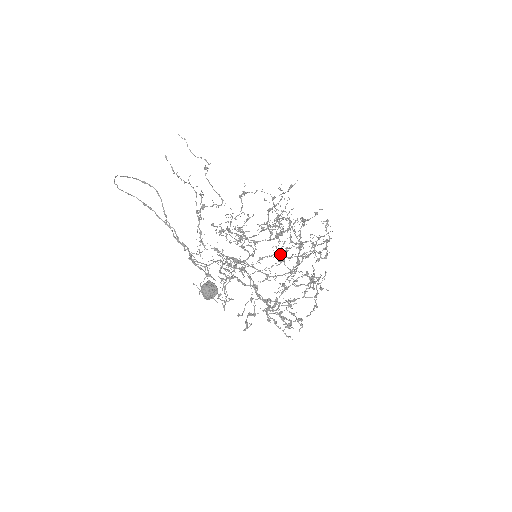
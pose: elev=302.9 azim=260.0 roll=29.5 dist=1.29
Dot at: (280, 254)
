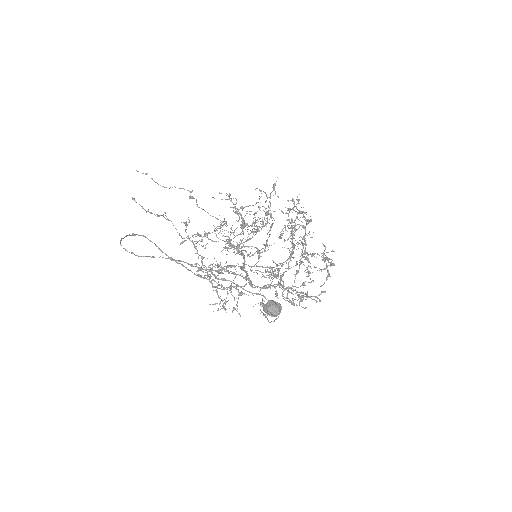
Dot at: (284, 247)
